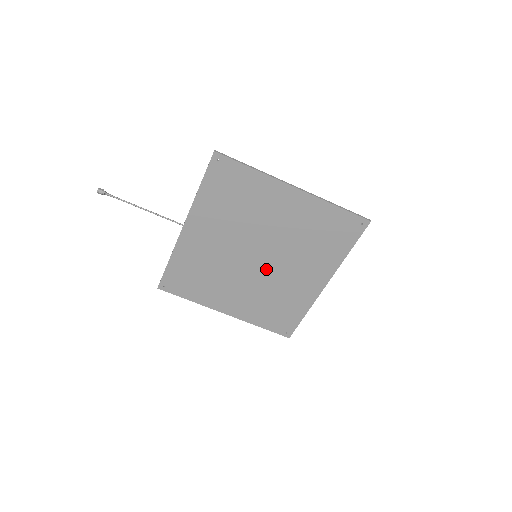
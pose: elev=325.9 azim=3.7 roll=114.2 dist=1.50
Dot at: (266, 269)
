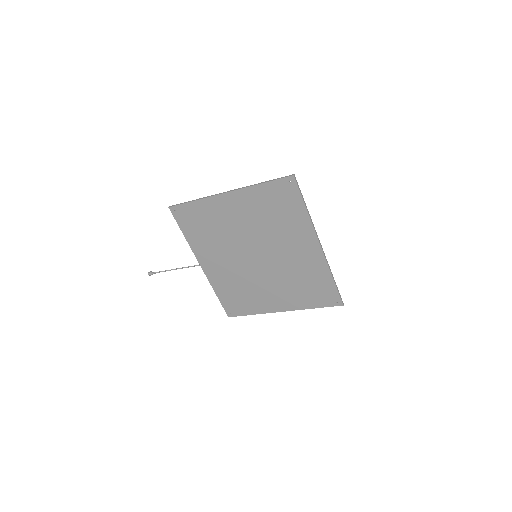
Dot at: (270, 261)
